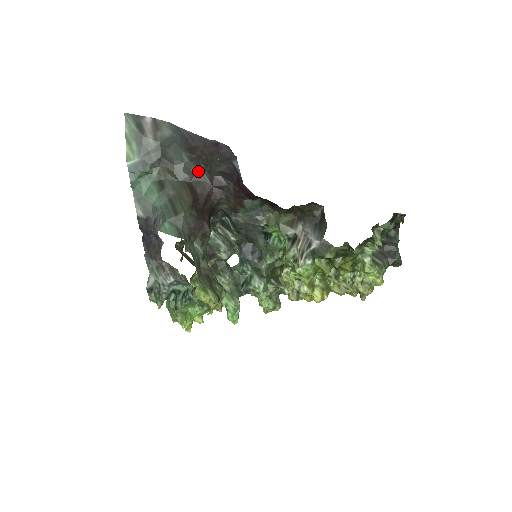
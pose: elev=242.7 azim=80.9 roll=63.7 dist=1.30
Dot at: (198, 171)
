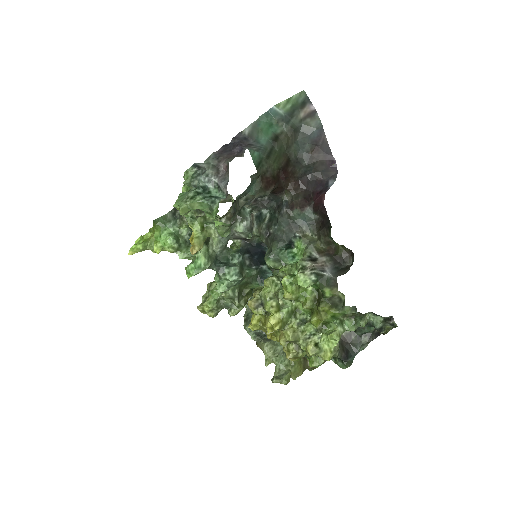
Dot at: (300, 163)
